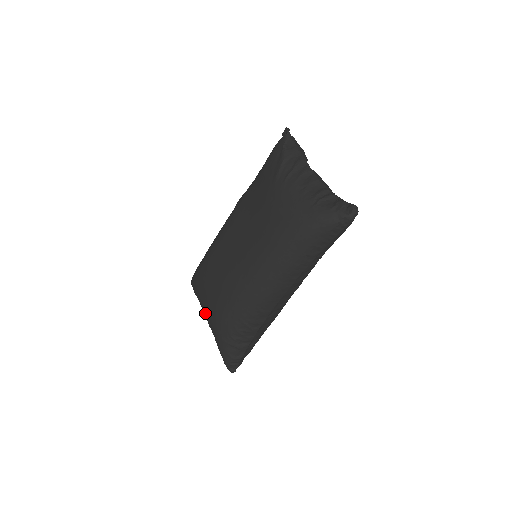
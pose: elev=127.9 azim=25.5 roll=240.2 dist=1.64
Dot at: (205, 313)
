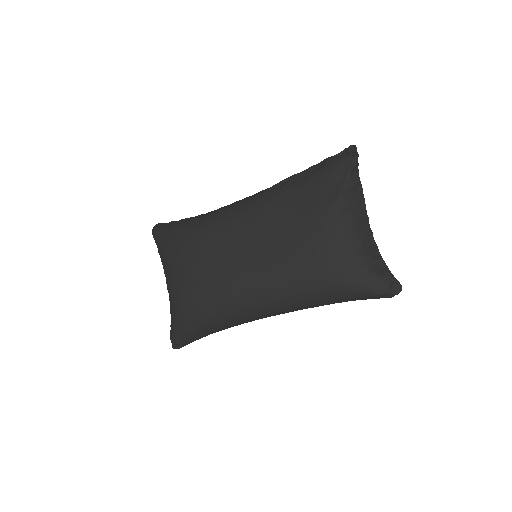
Dot at: (172, 286)
